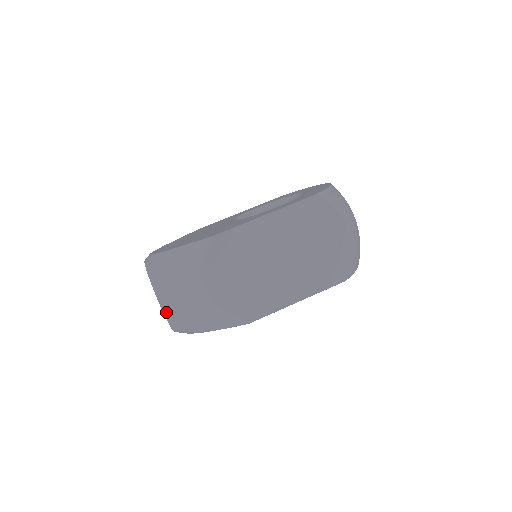
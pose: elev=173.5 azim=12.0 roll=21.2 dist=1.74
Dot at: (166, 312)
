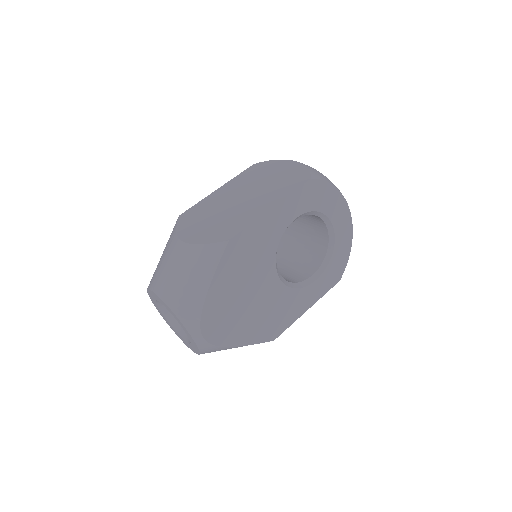
Dot at: (161, 294)
